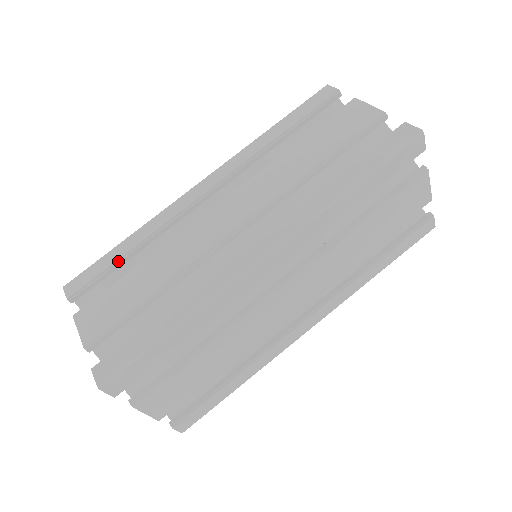
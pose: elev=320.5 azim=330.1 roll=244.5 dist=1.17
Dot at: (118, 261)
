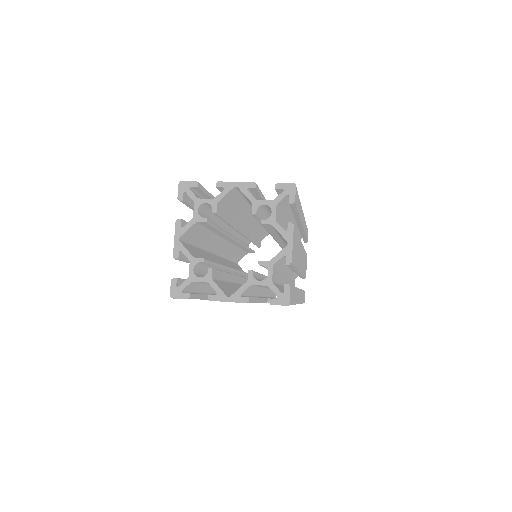
Dot at: (210, 194)
